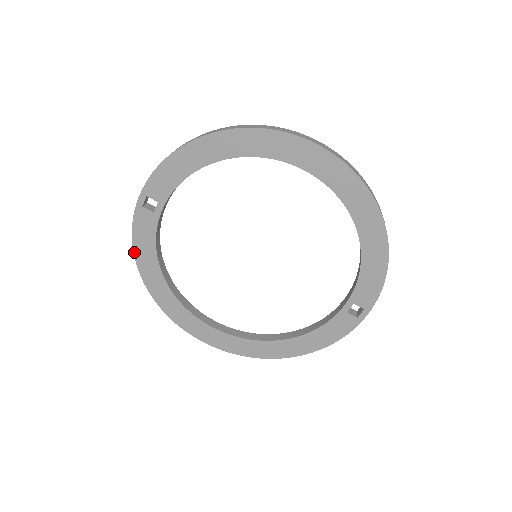
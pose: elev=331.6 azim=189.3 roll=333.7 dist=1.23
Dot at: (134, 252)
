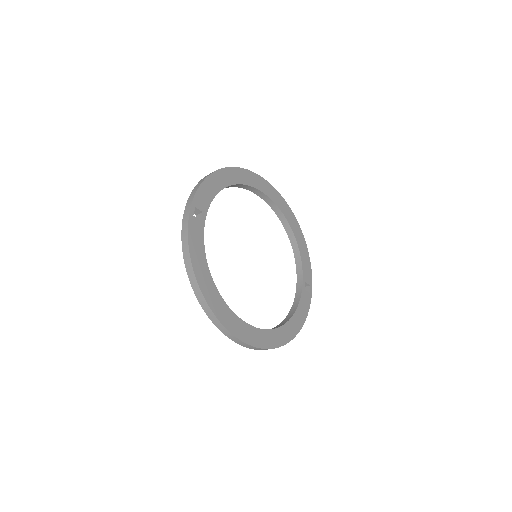
Dot at: (191, 257)
